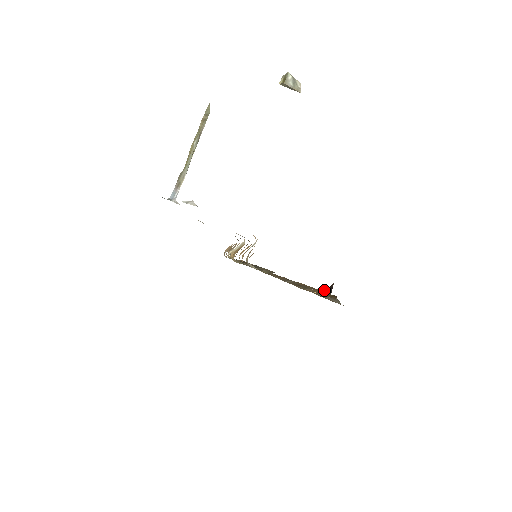
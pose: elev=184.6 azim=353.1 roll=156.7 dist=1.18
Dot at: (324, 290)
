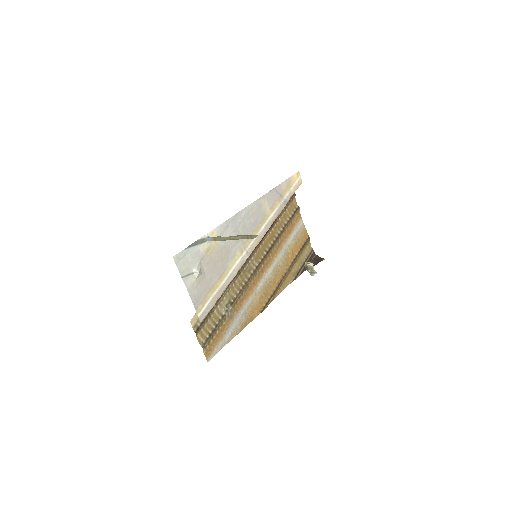
Dot at: (316, 256)
